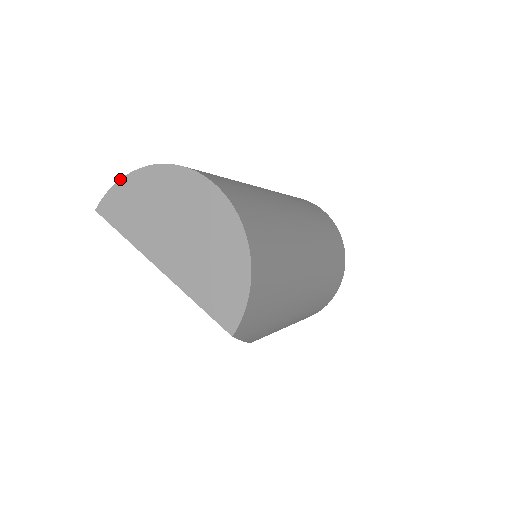
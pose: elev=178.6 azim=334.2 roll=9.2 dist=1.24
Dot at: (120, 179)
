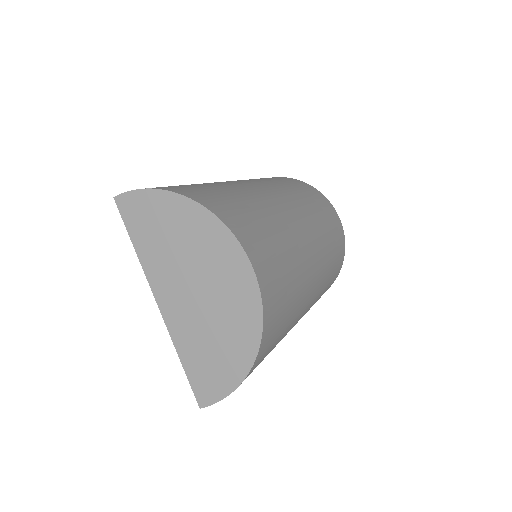
Dot at: (156, 188)
